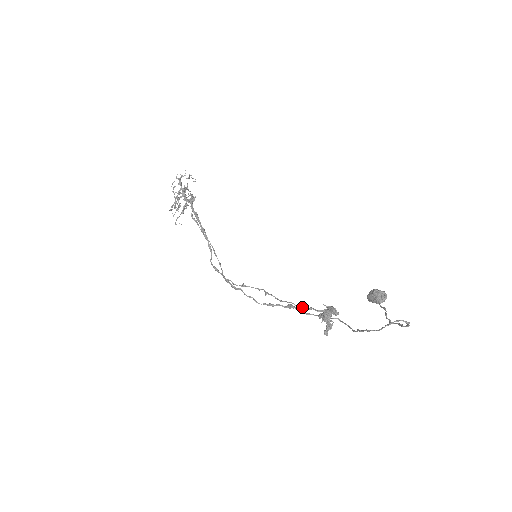
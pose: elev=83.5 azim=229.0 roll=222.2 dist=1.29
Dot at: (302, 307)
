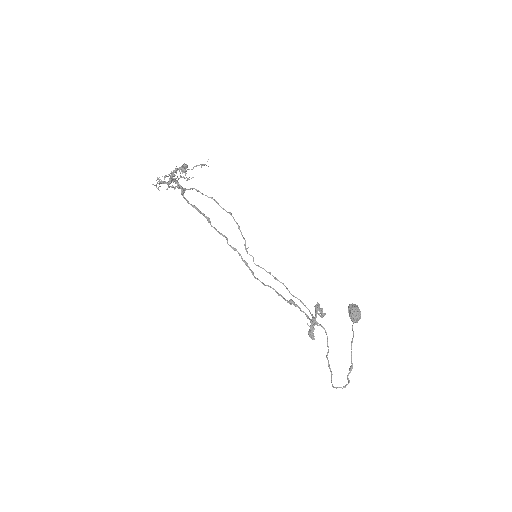
Dot at: occluded
